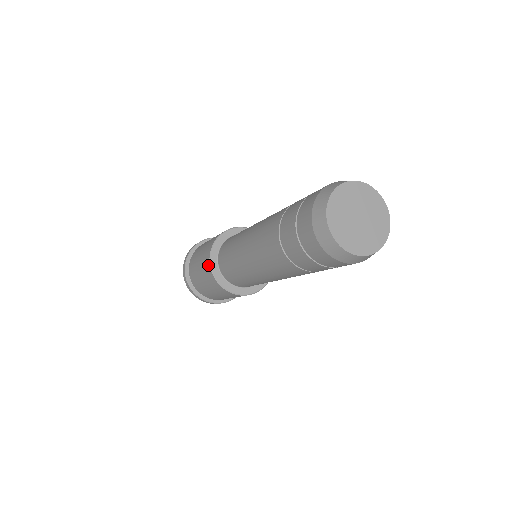
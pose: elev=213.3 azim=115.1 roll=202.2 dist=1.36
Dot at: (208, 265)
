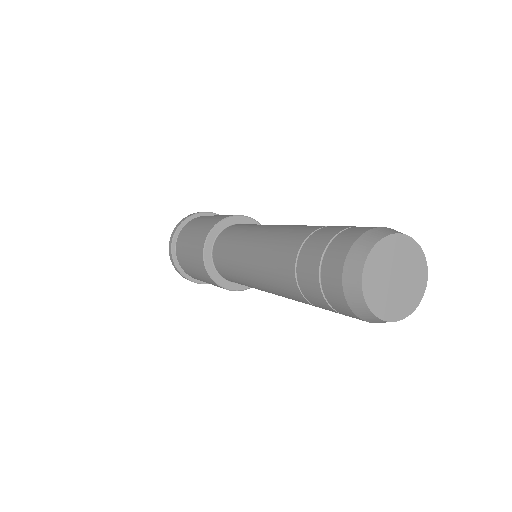
Dot at: (202, 262)
